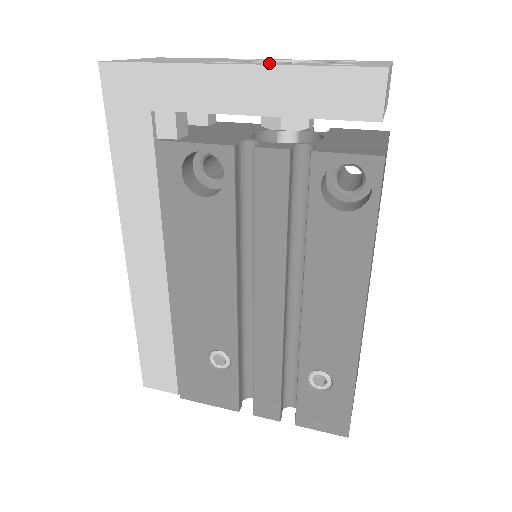
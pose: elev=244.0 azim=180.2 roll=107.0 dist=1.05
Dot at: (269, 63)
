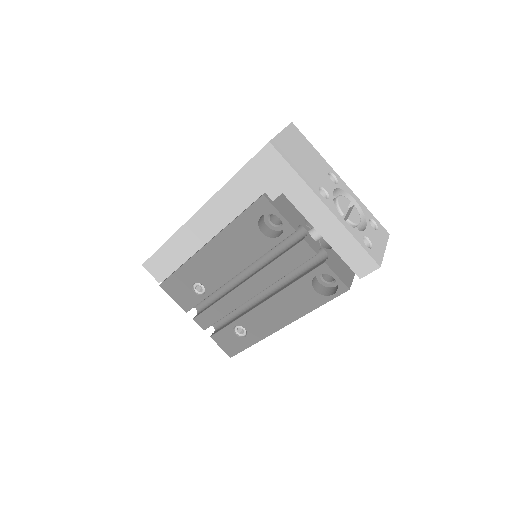
Dot at: (341, 204)
